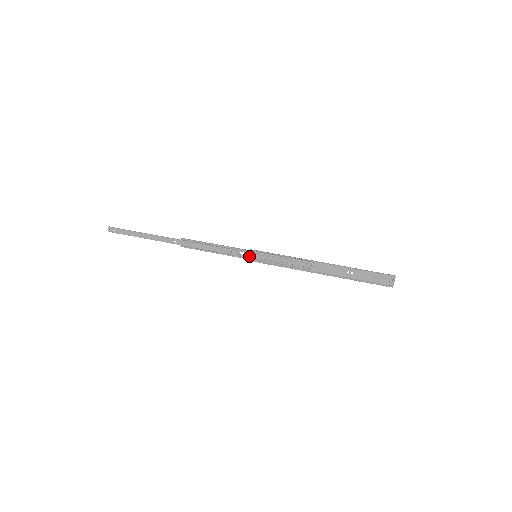
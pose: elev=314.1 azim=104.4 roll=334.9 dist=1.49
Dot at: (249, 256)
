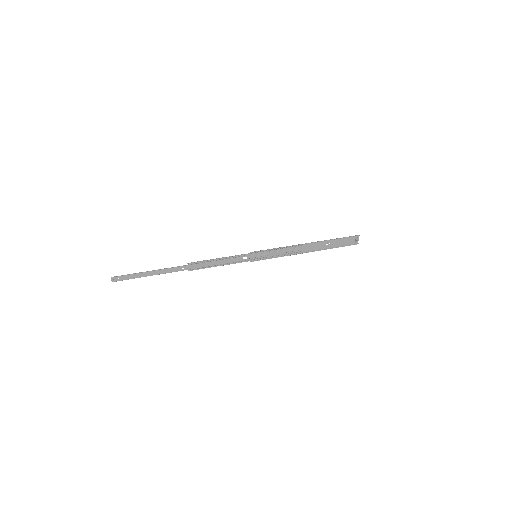
Dot at: (250, 258)
